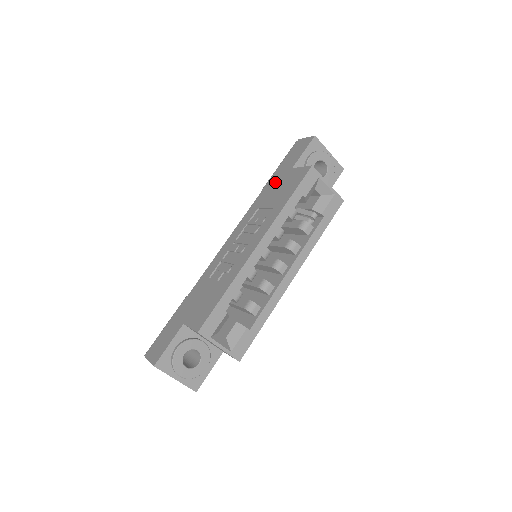
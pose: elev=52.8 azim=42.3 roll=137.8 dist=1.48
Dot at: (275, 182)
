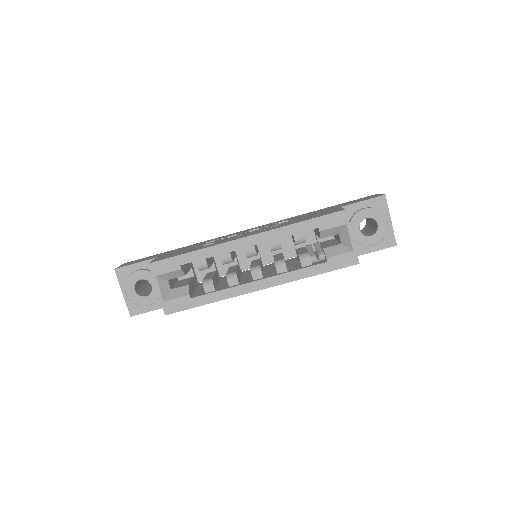
Dot at: (320, 210)
